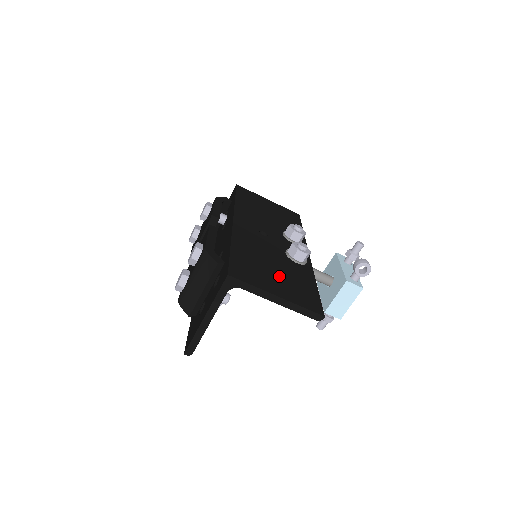
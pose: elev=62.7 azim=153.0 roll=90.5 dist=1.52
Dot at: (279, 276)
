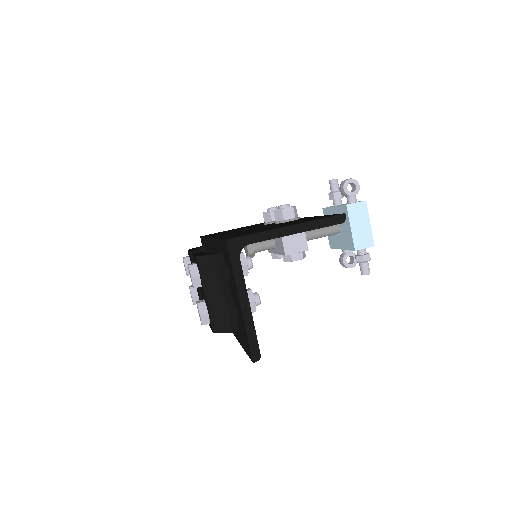
Dot at: occluded
